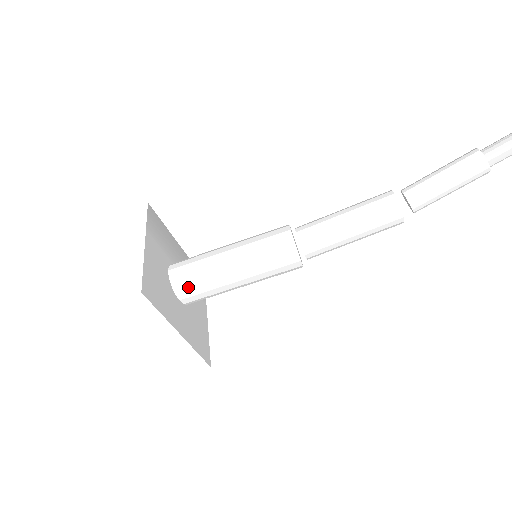
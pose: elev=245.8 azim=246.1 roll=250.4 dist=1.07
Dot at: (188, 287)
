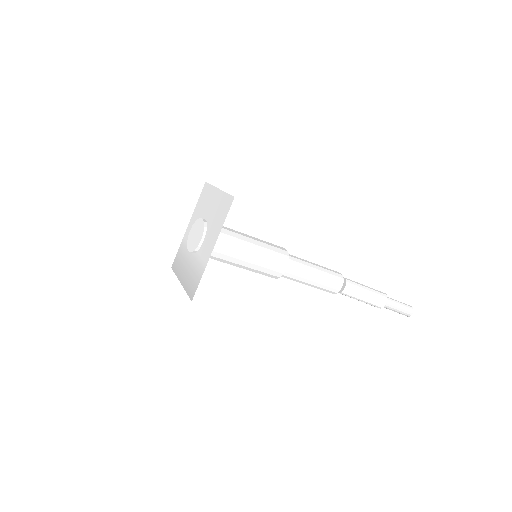
Dot at: occluded
